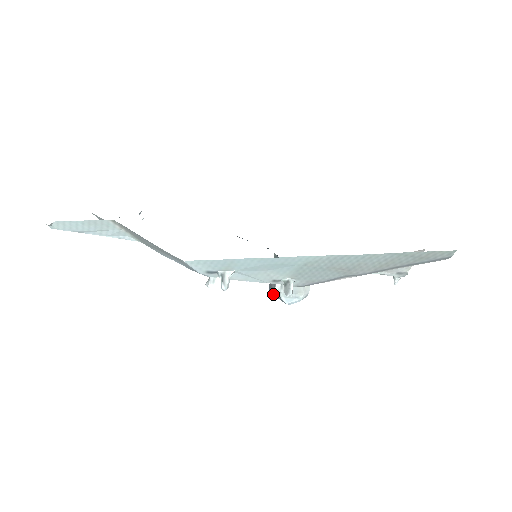
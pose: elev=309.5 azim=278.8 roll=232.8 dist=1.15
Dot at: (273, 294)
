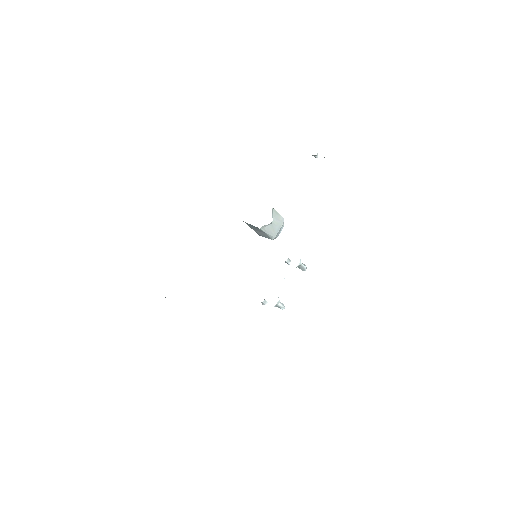
Dot at: occluded
